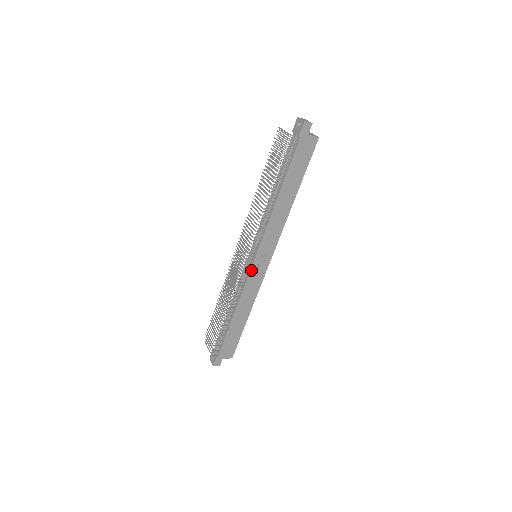
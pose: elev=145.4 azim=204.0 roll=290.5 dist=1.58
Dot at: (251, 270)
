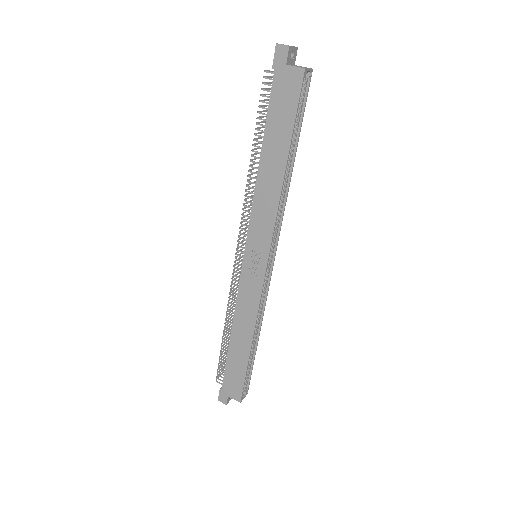
Dot at: (242, 272)
